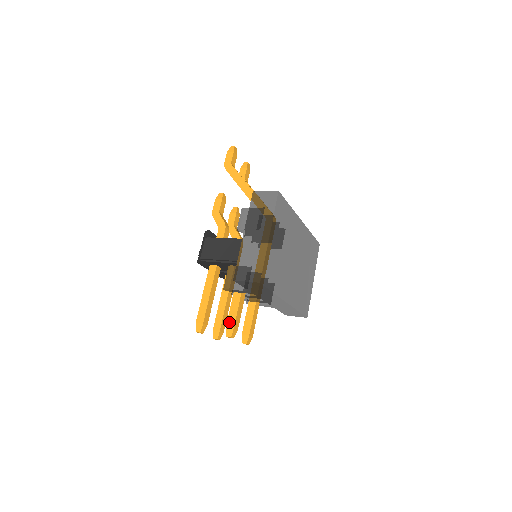
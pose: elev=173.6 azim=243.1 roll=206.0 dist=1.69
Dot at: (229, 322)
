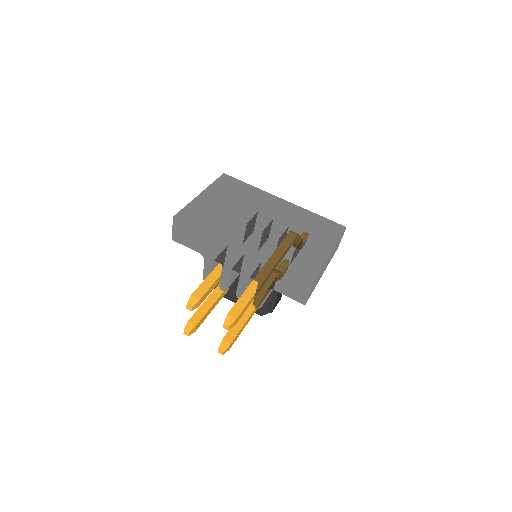
Dot at: occluded
